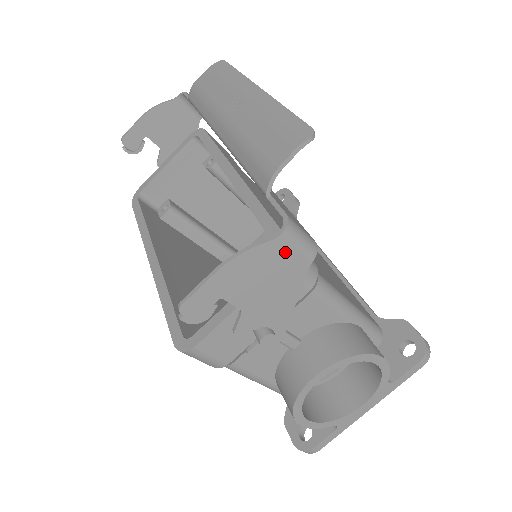
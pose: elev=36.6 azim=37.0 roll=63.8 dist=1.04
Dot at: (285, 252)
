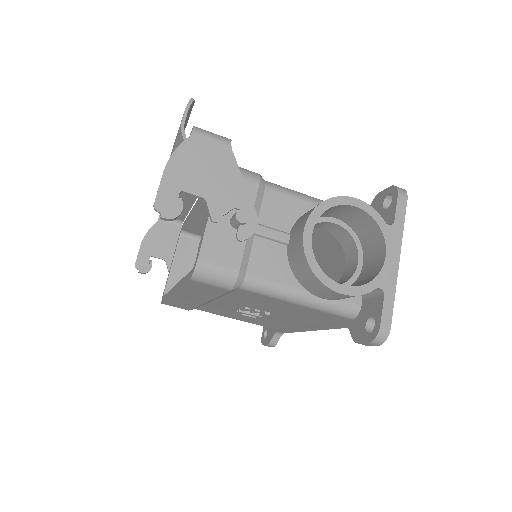
Dot at: (205, 143)
